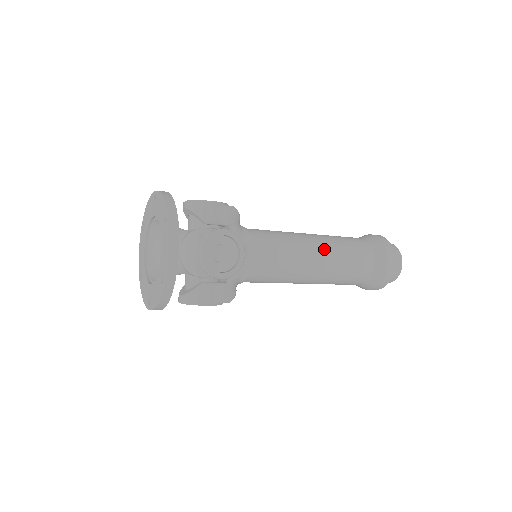
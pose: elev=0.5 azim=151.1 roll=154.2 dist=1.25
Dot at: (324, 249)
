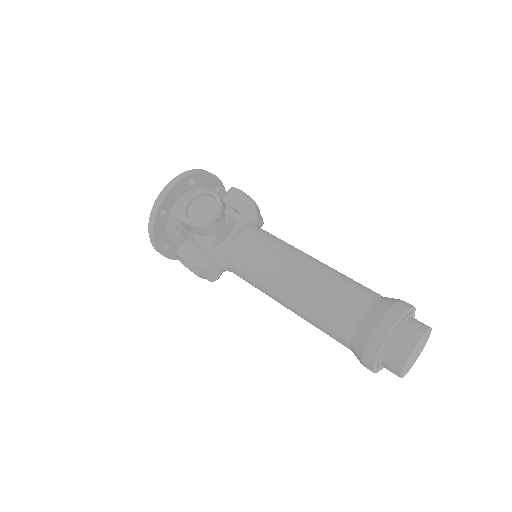
Dot at: (310, 266)
